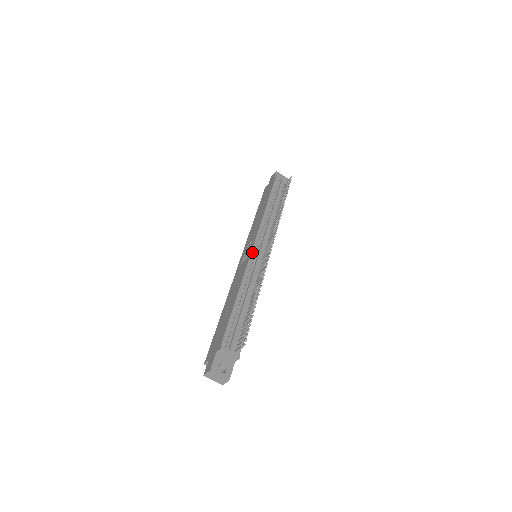
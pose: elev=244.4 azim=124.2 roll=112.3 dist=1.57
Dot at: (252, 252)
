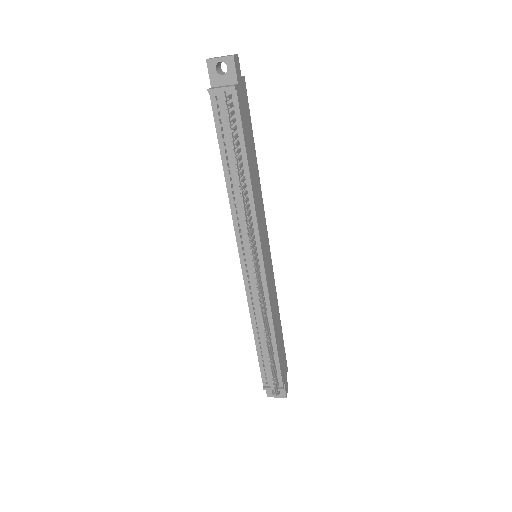
Dot at: (243, 274)
